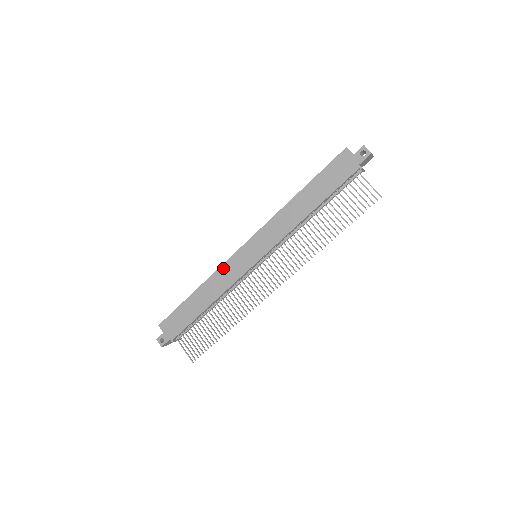
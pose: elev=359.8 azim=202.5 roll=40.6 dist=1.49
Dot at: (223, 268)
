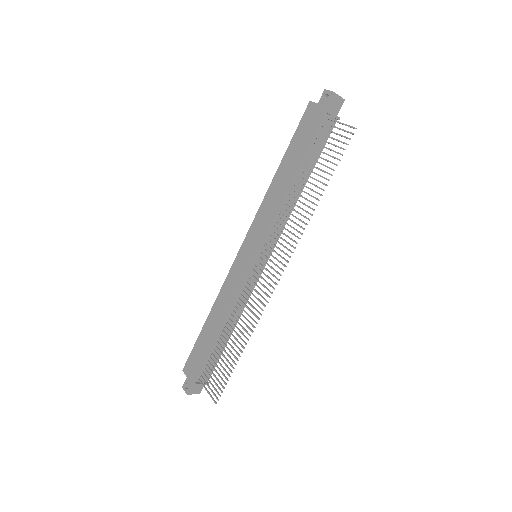
Dot at: (227, 281)
